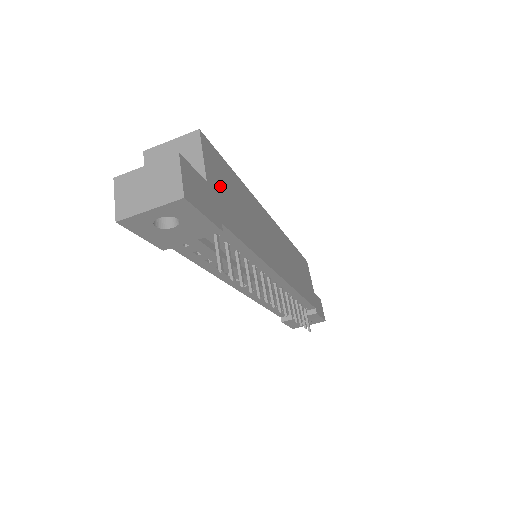
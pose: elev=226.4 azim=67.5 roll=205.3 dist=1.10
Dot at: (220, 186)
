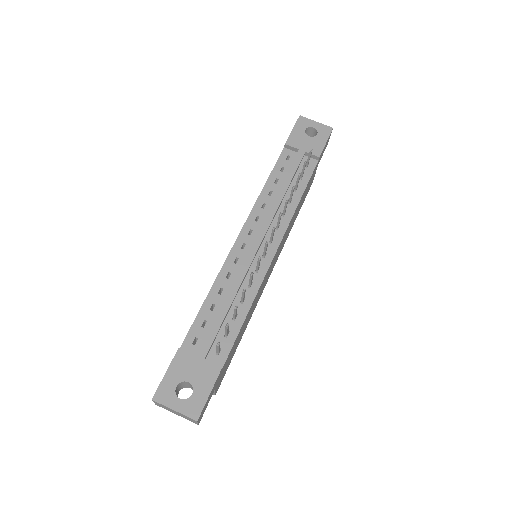
Dot at: occluded
